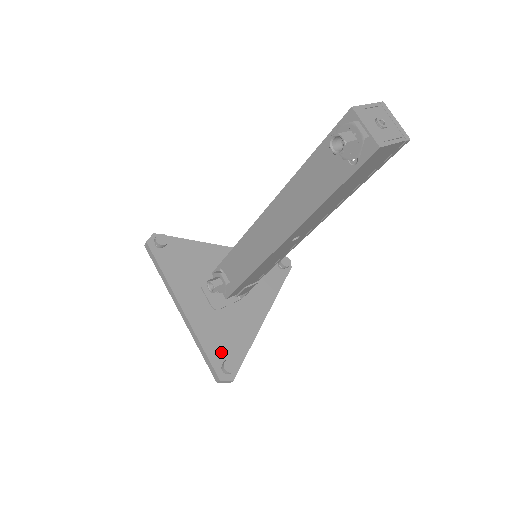
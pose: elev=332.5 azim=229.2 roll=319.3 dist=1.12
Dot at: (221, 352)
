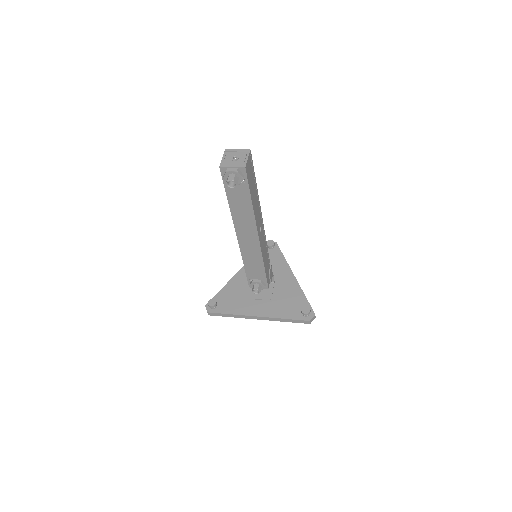
Dot at: (295, 311)
